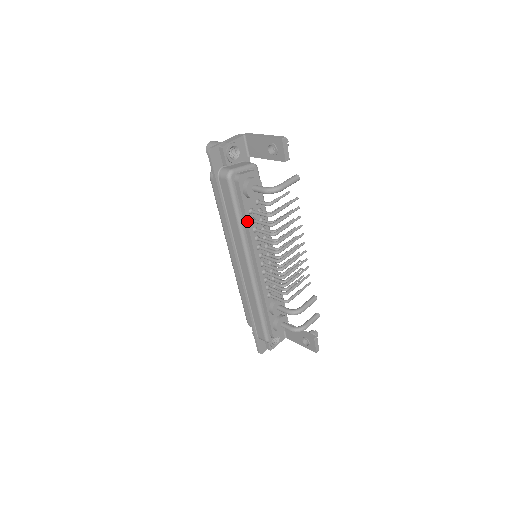
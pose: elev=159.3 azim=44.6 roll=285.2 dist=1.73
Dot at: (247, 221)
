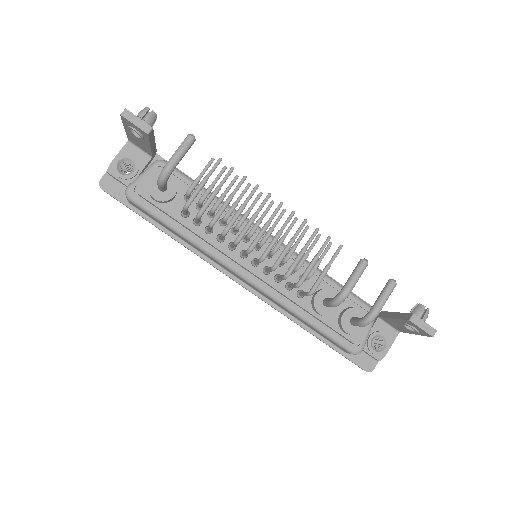
Dot at: (188, 228)
